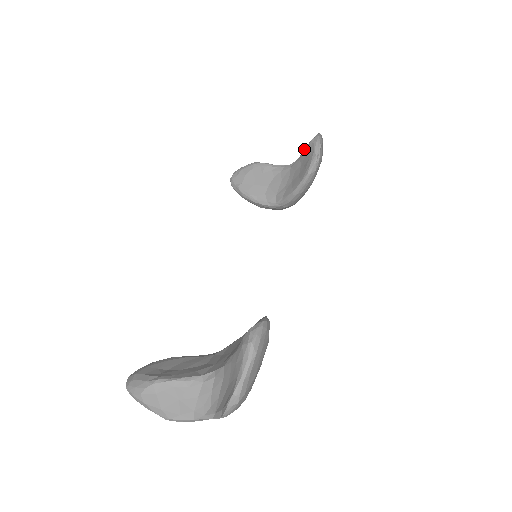
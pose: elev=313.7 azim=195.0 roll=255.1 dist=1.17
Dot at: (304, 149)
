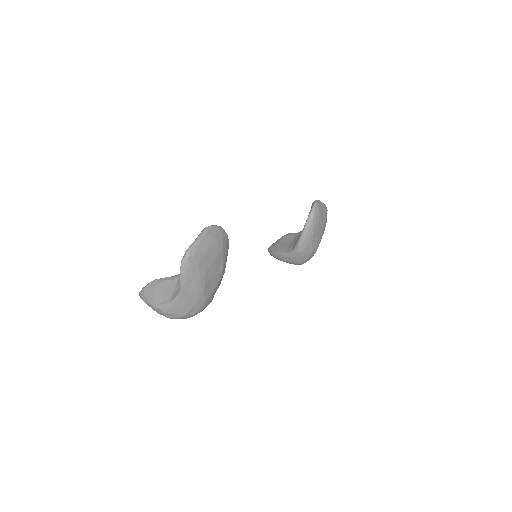
Dot at: occluded
